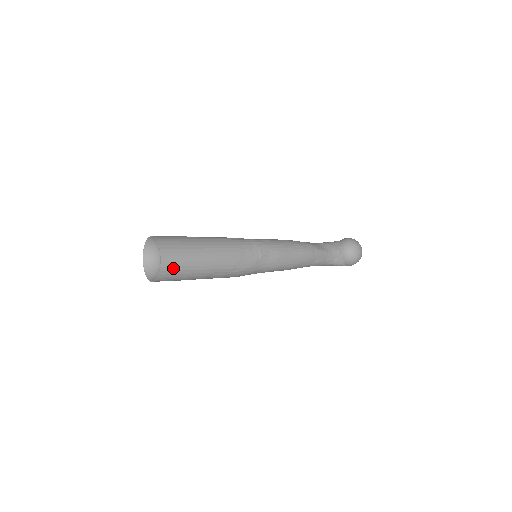
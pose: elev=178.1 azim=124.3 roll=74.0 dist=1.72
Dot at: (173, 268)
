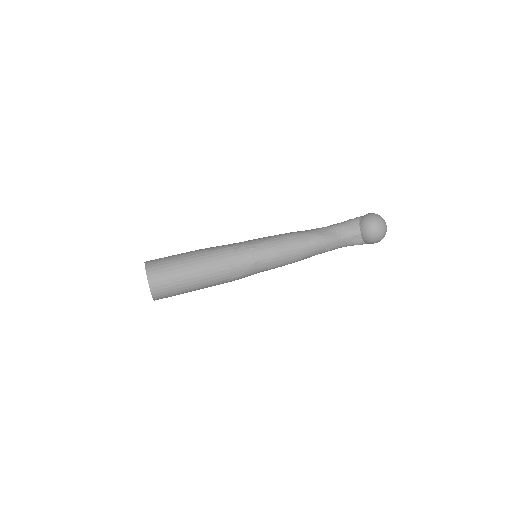
Dot at: (164, 292)
